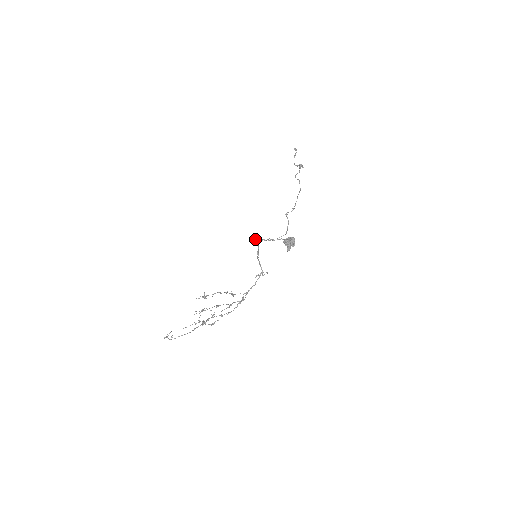
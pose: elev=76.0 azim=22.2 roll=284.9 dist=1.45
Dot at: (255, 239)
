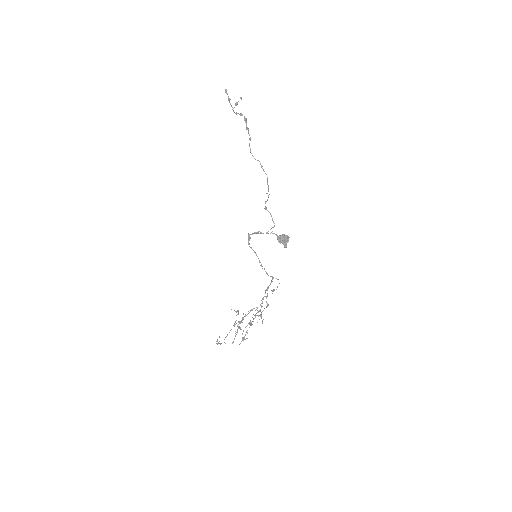
Dot at: occluded
